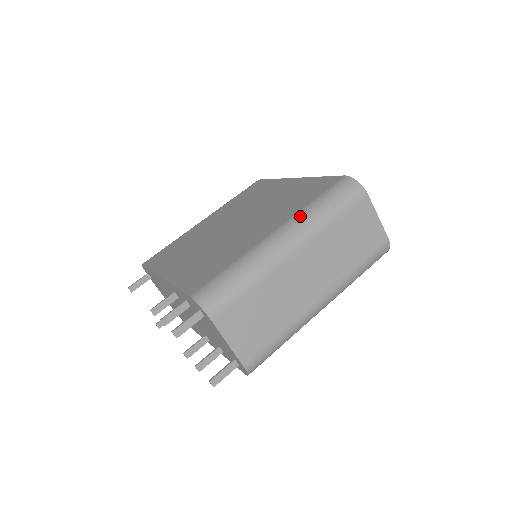
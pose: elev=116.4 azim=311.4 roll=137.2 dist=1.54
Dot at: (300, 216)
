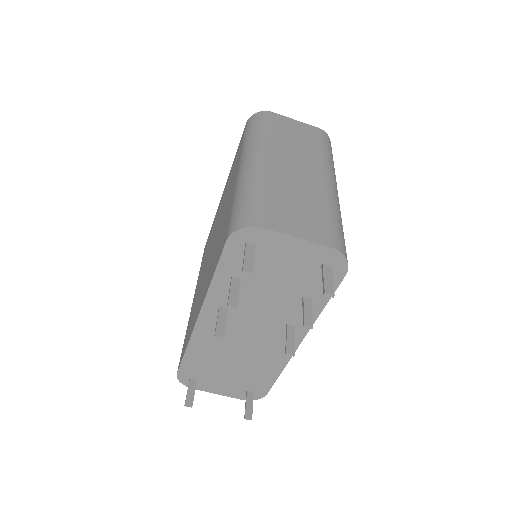
Dot at: (244, 149)
